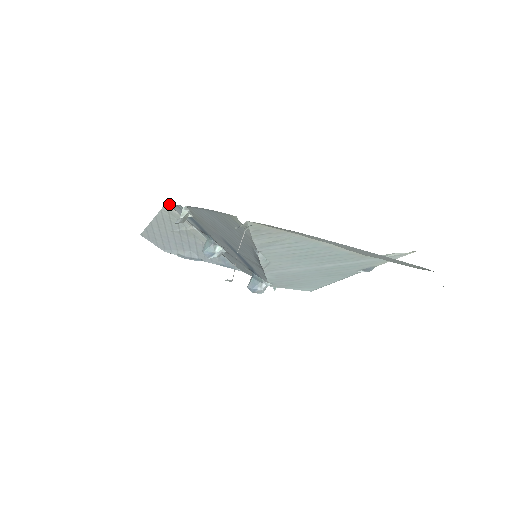
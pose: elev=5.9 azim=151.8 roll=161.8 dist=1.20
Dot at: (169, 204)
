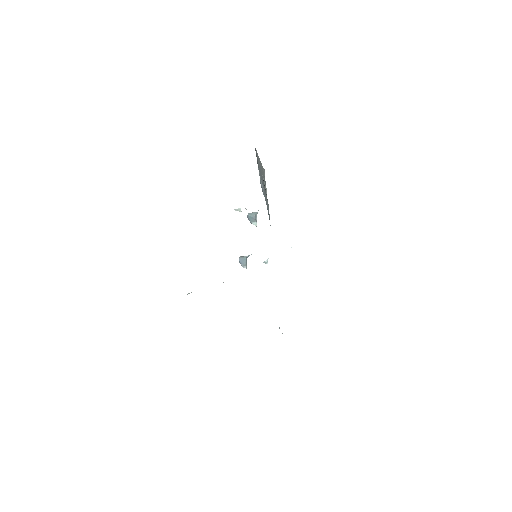
Dot at: (264, 172)
